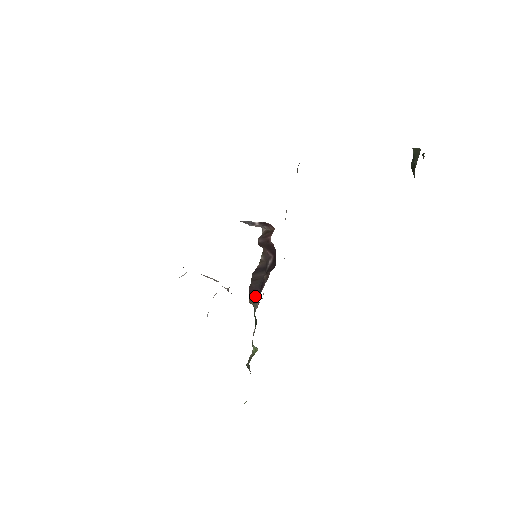
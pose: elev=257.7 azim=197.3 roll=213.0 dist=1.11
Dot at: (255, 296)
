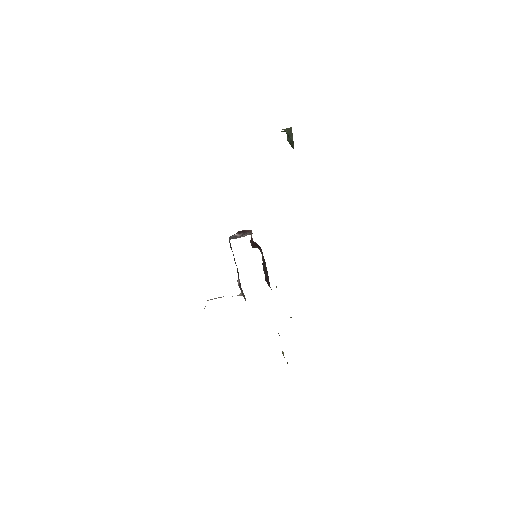
Dot at: (269, 284)
